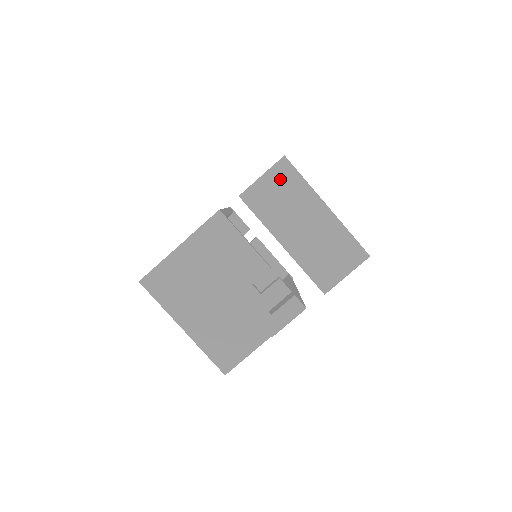
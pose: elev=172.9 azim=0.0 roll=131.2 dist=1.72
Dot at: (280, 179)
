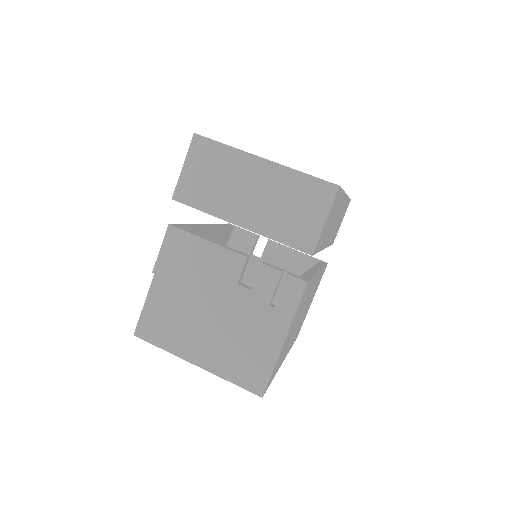
Dot at: (202, 159)
